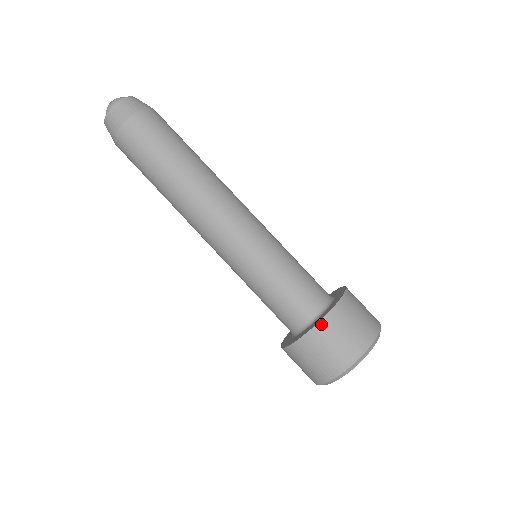
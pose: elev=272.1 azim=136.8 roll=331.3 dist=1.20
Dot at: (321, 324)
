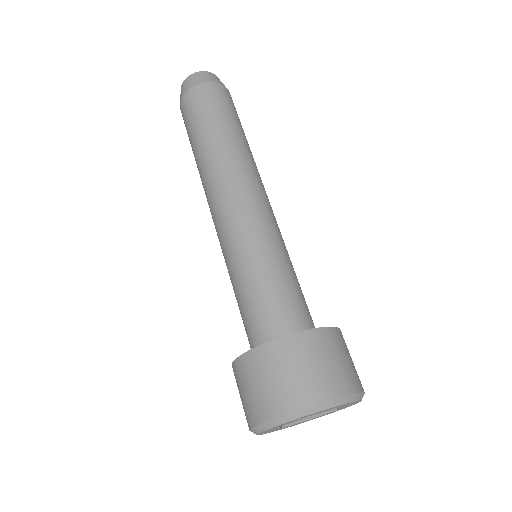
Dot at: (283, 340)
